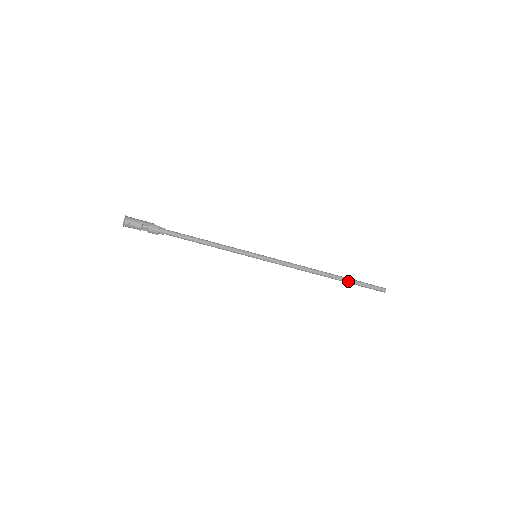
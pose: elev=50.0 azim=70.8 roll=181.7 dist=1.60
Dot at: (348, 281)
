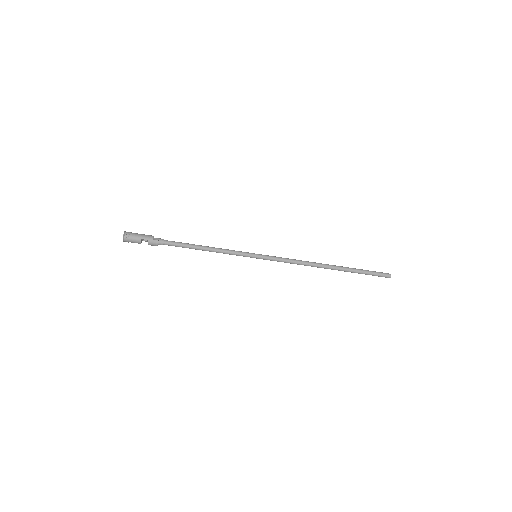
Dot at: (351, 272)
